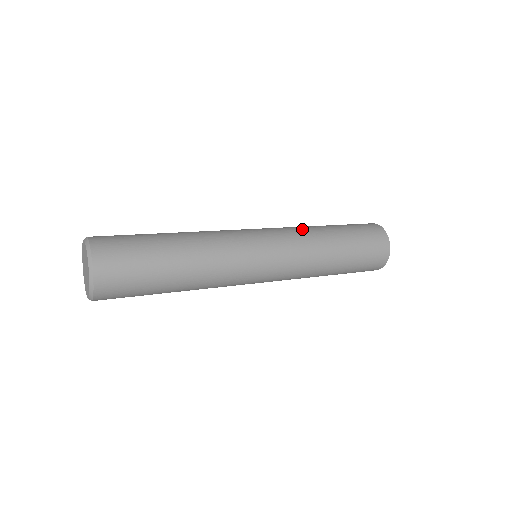
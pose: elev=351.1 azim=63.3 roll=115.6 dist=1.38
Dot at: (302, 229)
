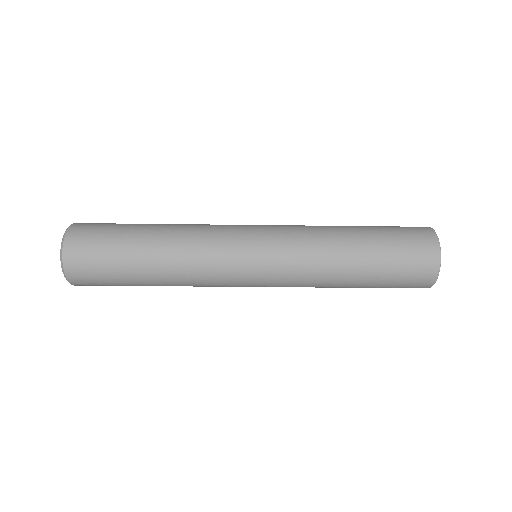
Dot at: occluded
